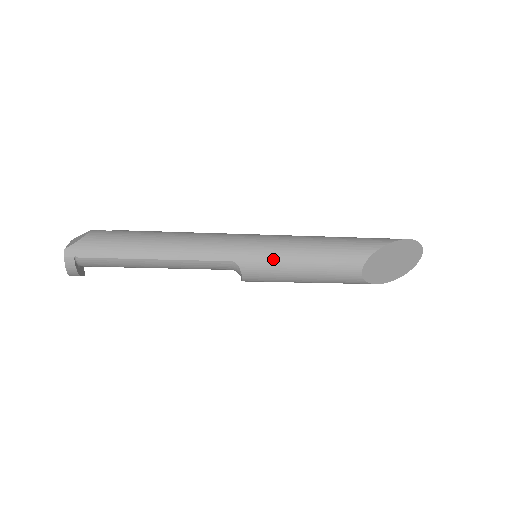
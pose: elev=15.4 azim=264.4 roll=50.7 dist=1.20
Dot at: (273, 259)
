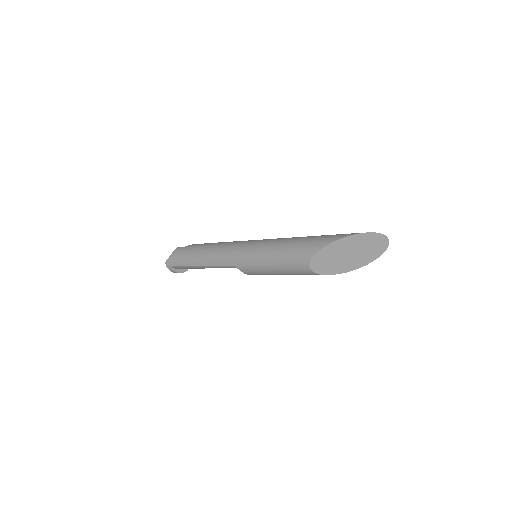
Dot at: (253, 263)
